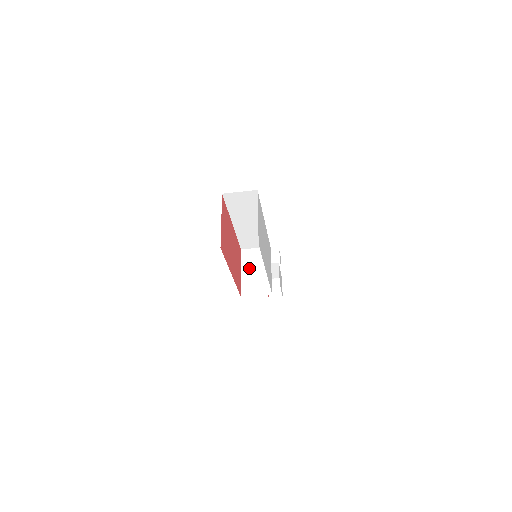
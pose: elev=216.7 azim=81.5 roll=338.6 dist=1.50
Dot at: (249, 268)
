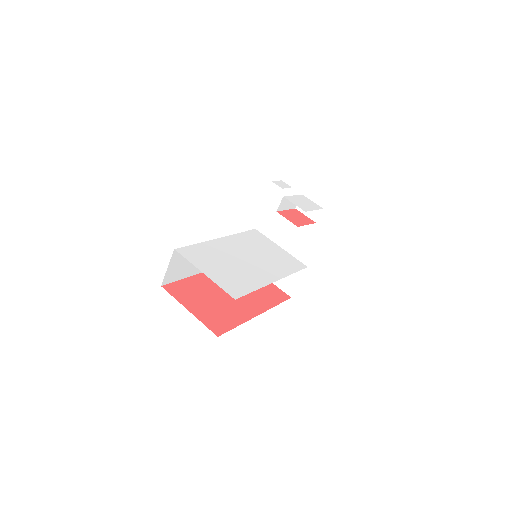
Dot at: occluded
